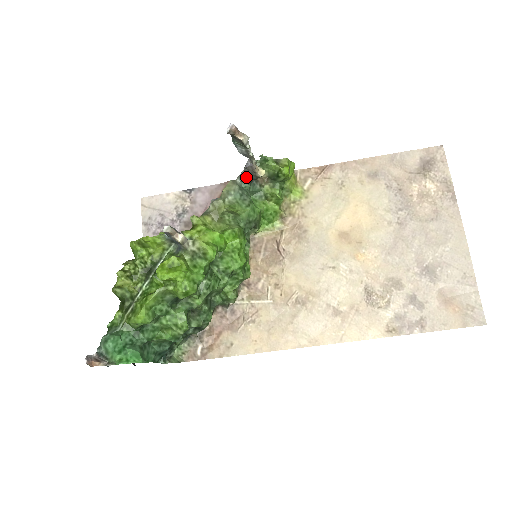
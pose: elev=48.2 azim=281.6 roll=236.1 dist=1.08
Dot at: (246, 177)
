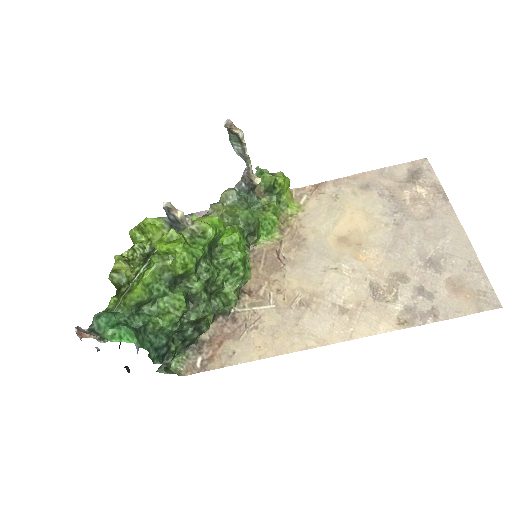
Dot at: (244, 187)
